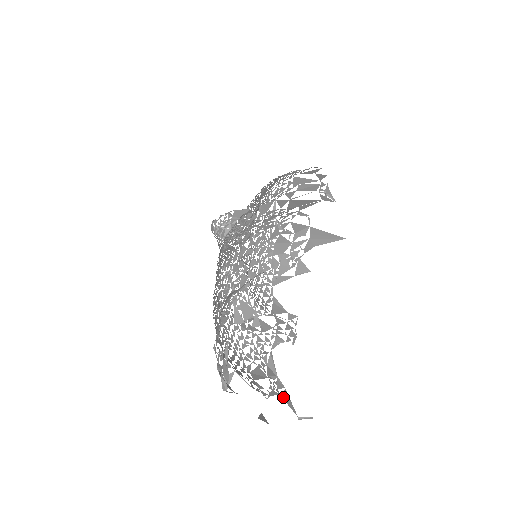
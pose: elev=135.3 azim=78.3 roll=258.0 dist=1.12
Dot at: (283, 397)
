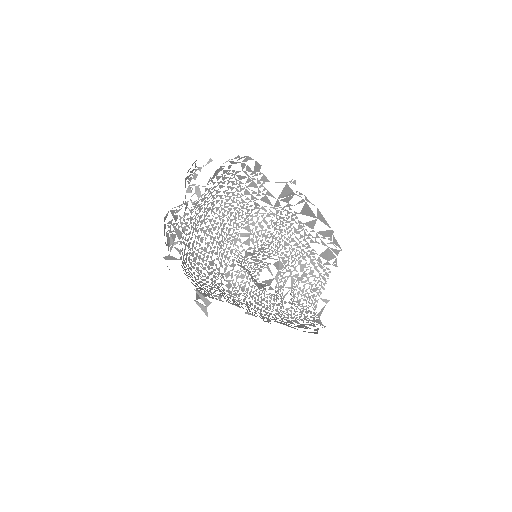
Dot at: (198, 290)
